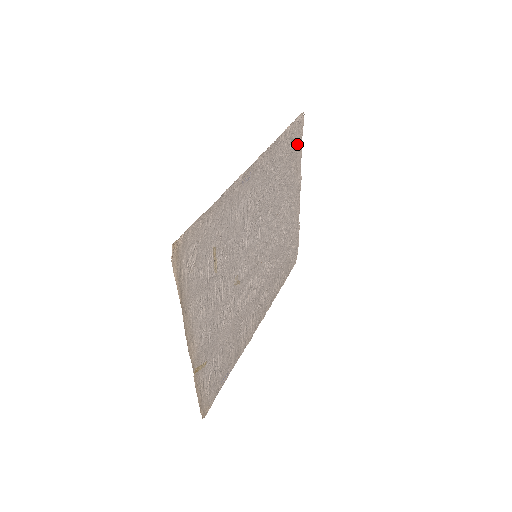
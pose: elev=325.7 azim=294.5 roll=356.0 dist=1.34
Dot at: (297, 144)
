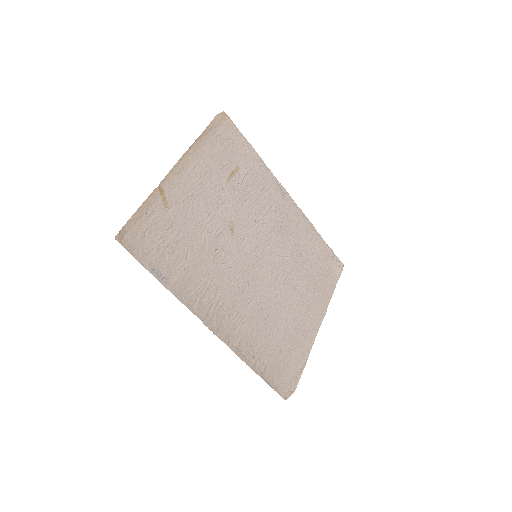
Dot at: (331, 276)
